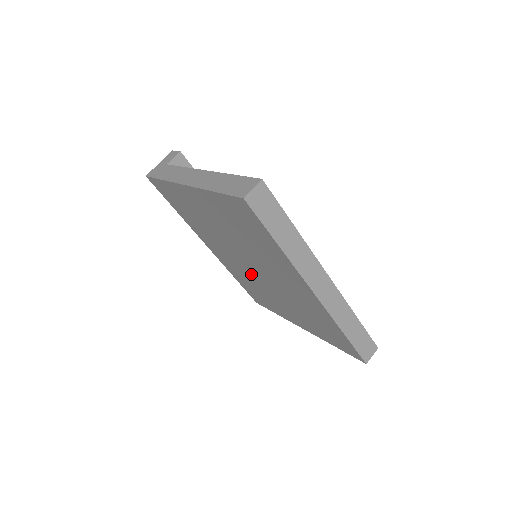
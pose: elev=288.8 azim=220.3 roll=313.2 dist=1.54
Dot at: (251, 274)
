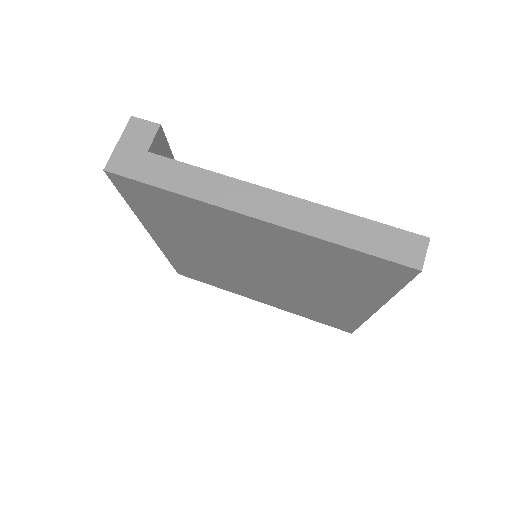
Dot at: (236, 272)
